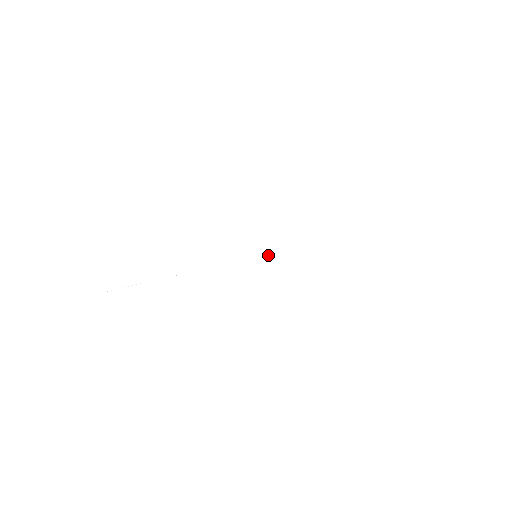
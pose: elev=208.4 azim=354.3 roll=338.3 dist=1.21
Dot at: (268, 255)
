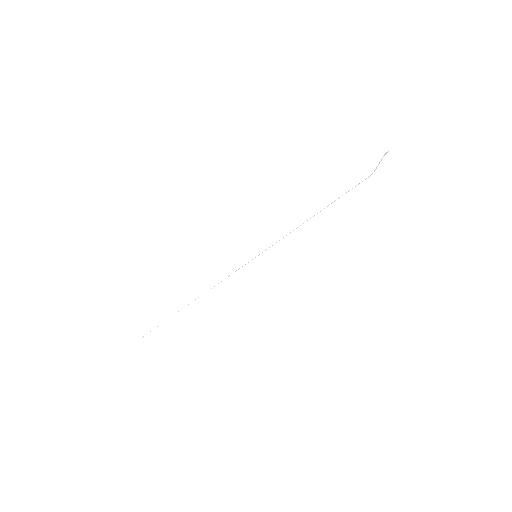
Dot at: occluded
